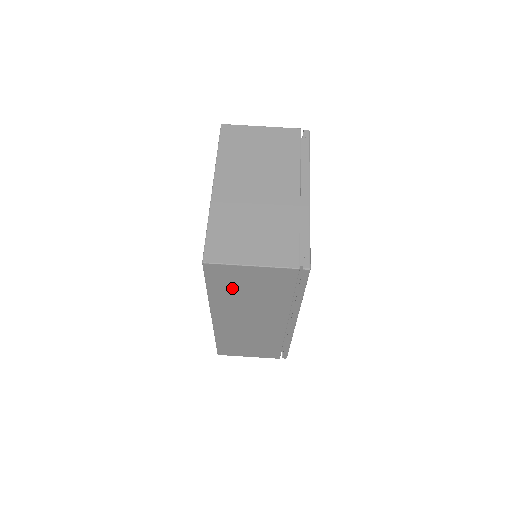
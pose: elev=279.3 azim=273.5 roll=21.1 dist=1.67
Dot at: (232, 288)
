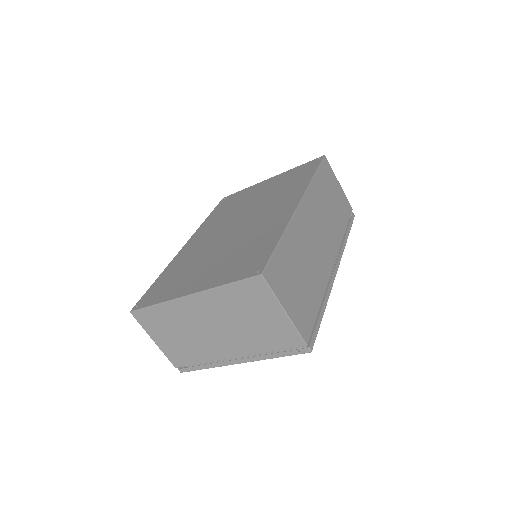
Dot at: occluded
